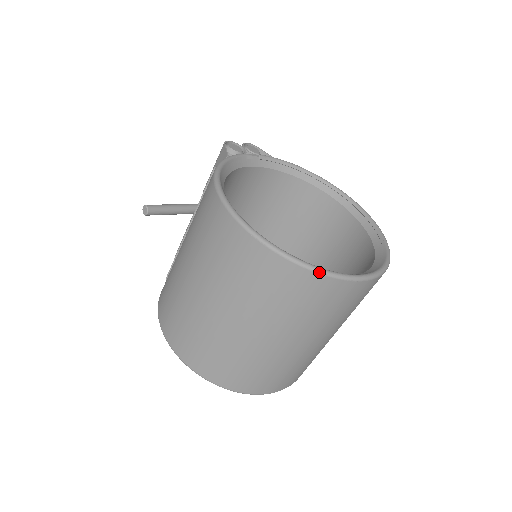
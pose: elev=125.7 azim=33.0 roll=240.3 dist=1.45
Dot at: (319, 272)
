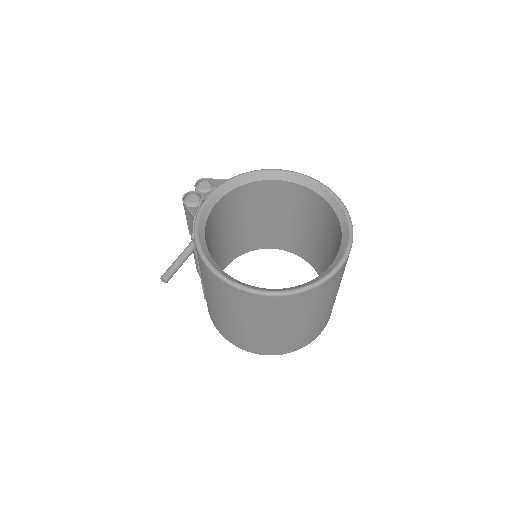
Dot at: (310, 289)
